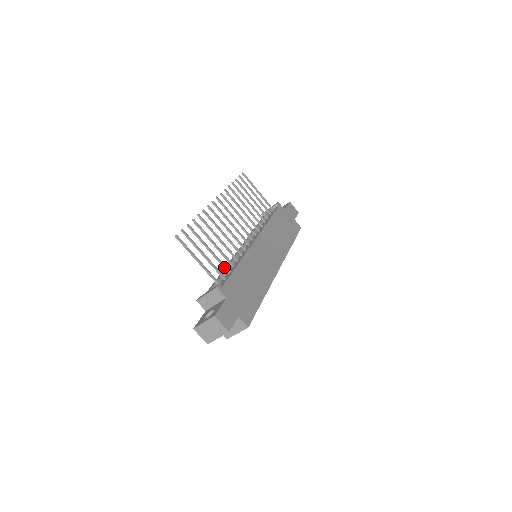
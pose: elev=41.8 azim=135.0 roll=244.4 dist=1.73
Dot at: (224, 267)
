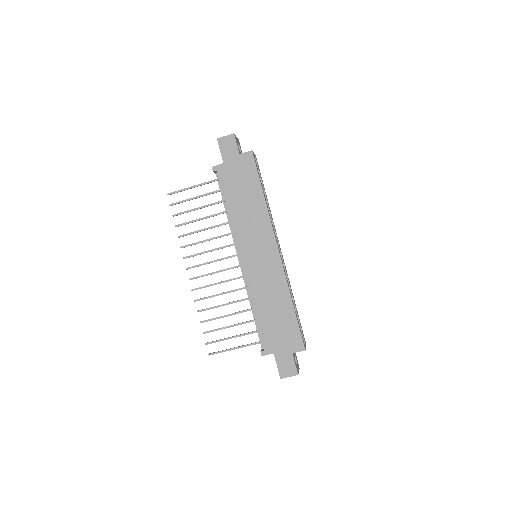
Dot at: occluded
